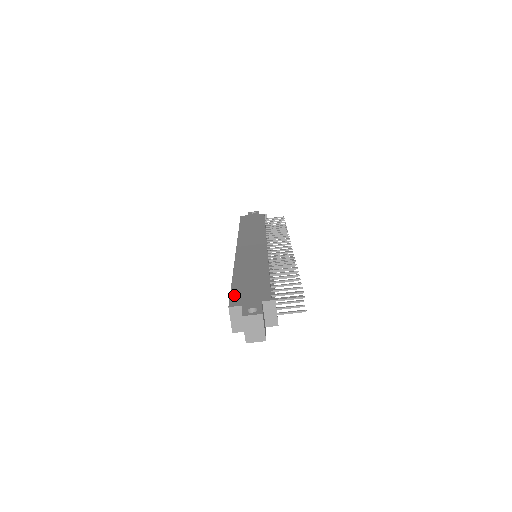
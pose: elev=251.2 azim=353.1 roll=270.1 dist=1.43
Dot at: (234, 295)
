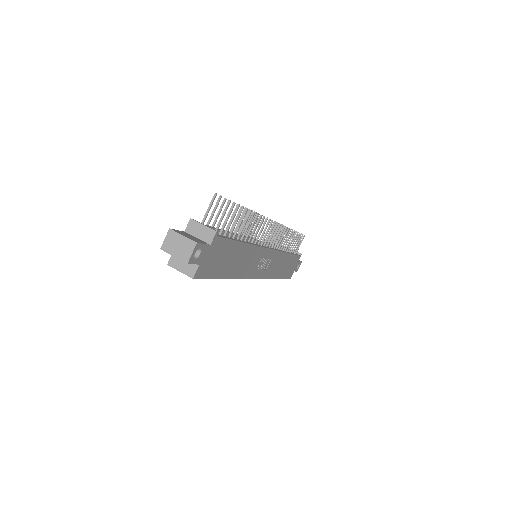
Dot at: occluded
